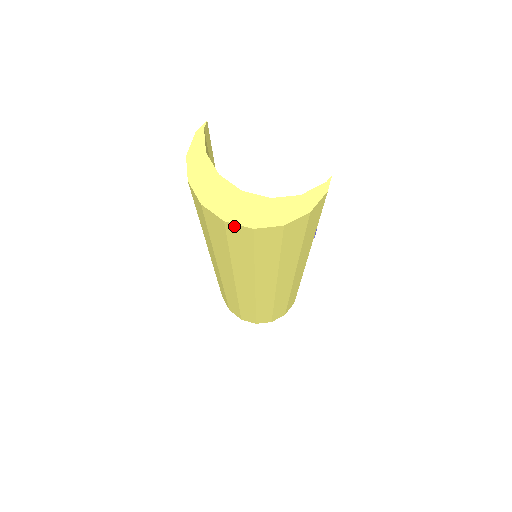
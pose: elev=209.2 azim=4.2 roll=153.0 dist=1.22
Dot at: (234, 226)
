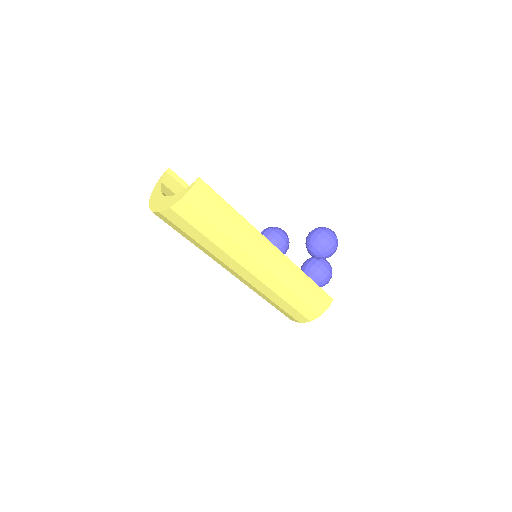
Dot at: (157, 214)
